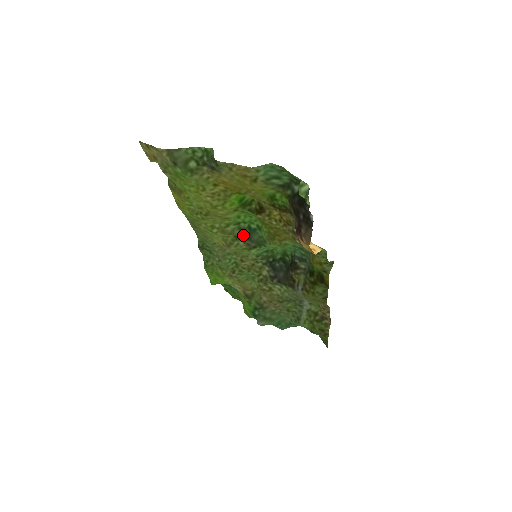
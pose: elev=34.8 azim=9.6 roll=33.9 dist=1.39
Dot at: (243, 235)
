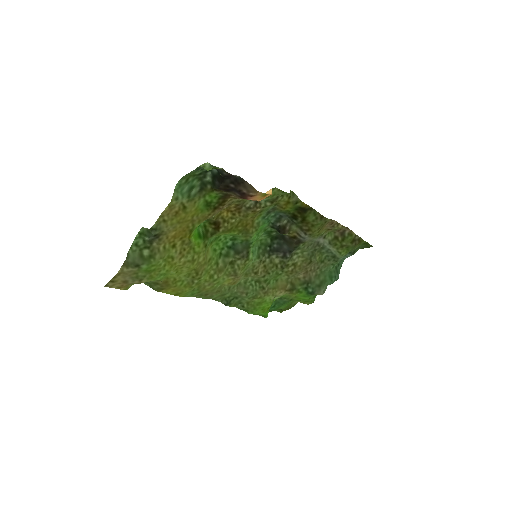
Dot at: (232, 256)
